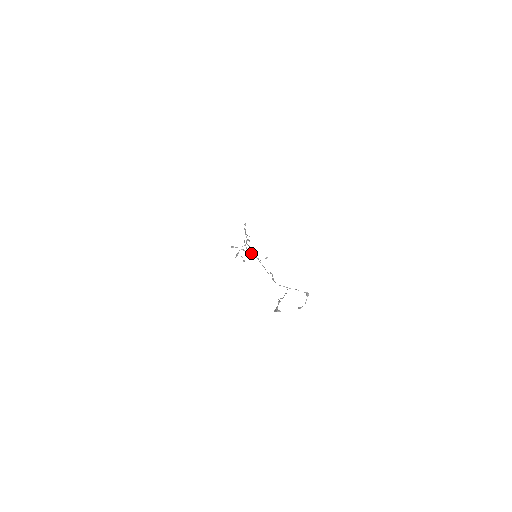
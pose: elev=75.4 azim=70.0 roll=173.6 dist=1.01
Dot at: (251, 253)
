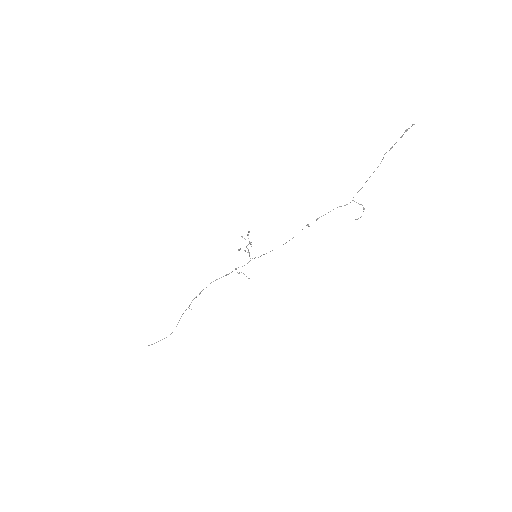
Dot at: (249, 256)
